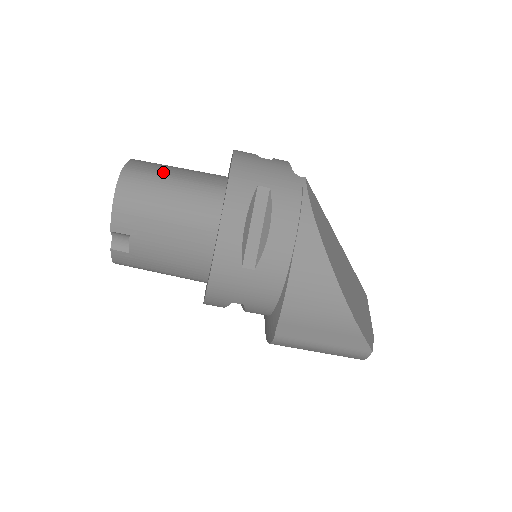
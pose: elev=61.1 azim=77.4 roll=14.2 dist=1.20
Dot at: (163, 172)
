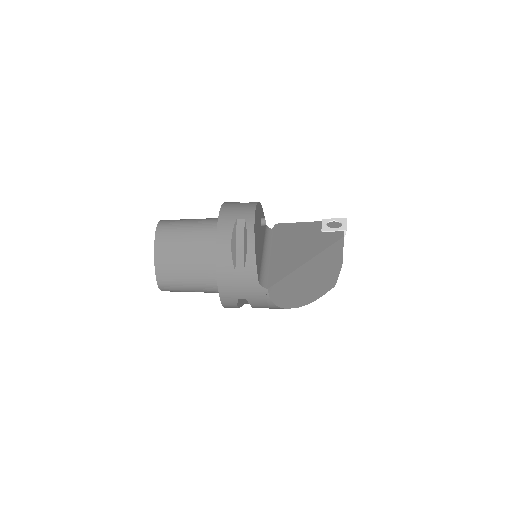
Dot at: (179, 278)
